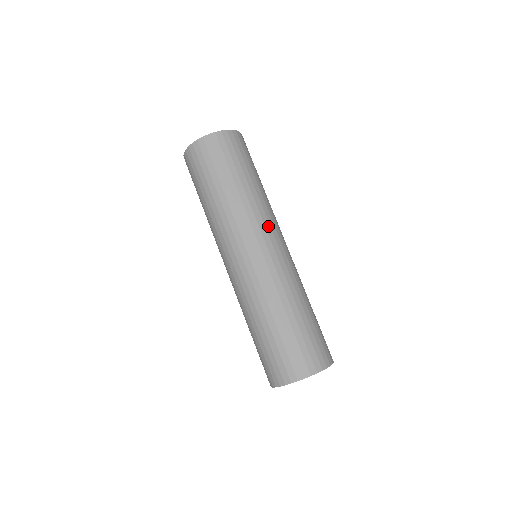
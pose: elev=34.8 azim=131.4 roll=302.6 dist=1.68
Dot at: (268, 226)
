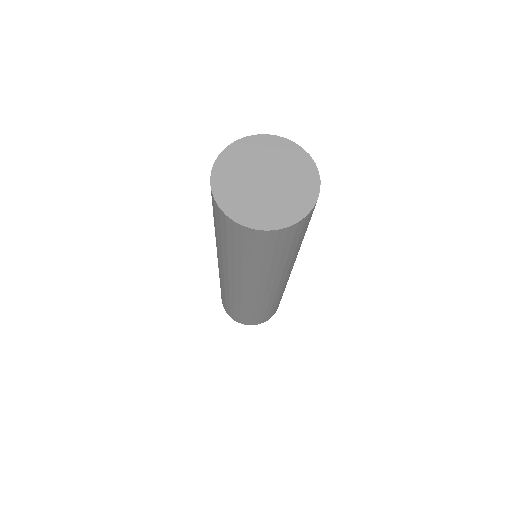
Dot at: occluded
